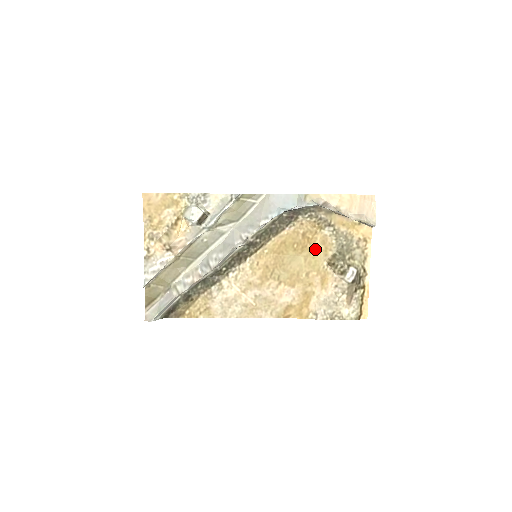
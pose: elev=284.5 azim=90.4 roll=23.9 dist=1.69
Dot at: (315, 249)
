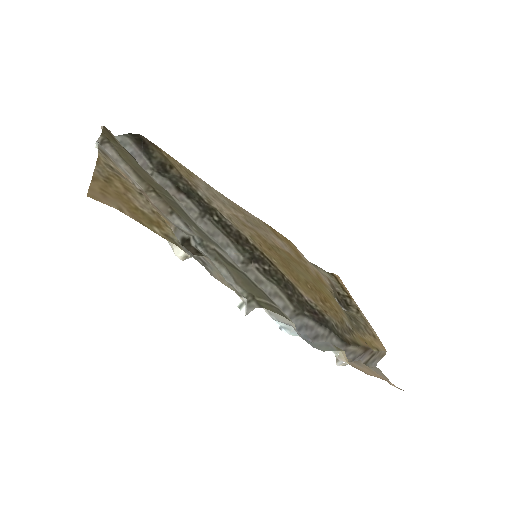
Dot at: (327, 296)
